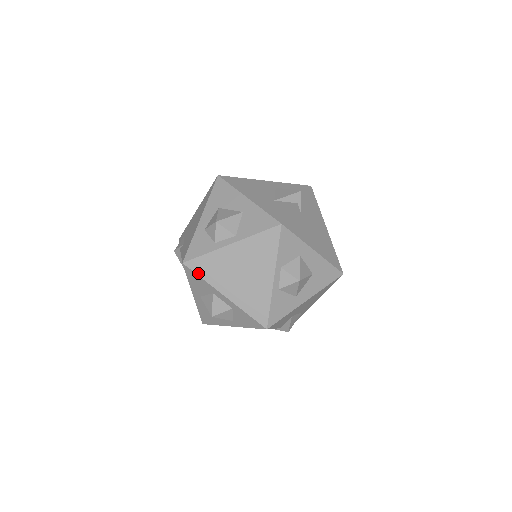
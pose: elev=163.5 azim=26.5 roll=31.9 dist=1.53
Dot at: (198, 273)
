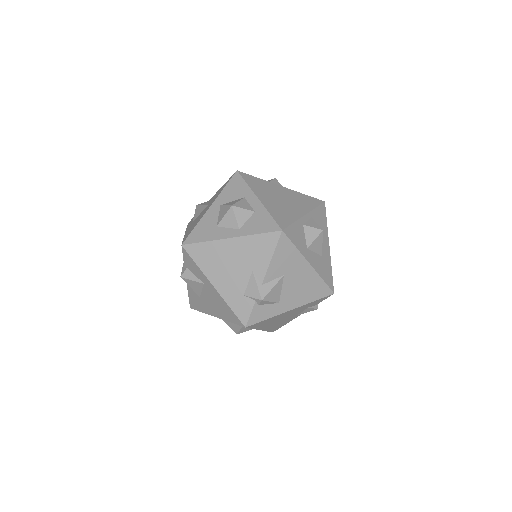
Dot at: (245, 180)
